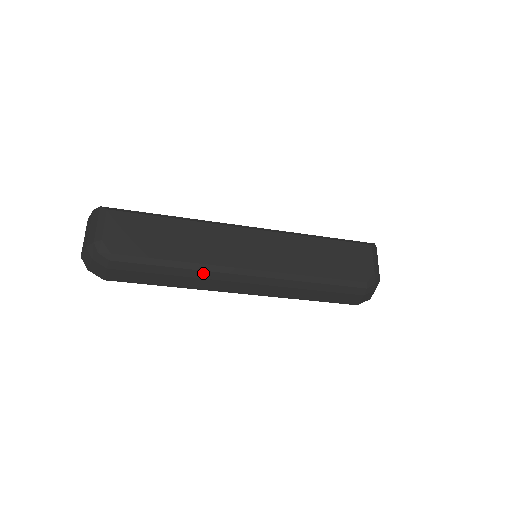
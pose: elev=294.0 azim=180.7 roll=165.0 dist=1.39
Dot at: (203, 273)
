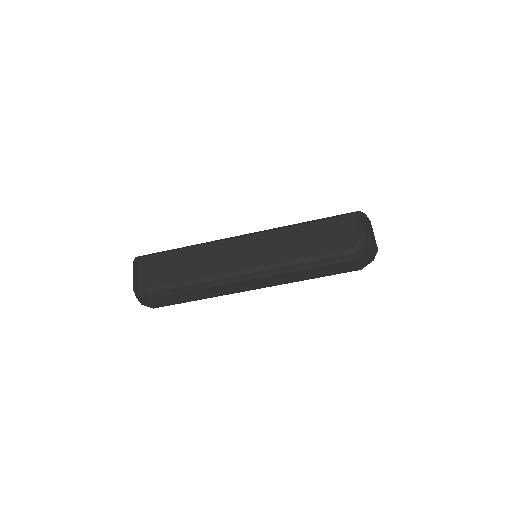
Dot at: (214, 282)
